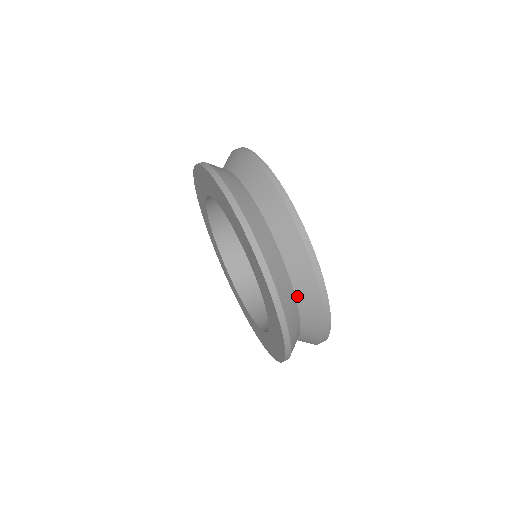
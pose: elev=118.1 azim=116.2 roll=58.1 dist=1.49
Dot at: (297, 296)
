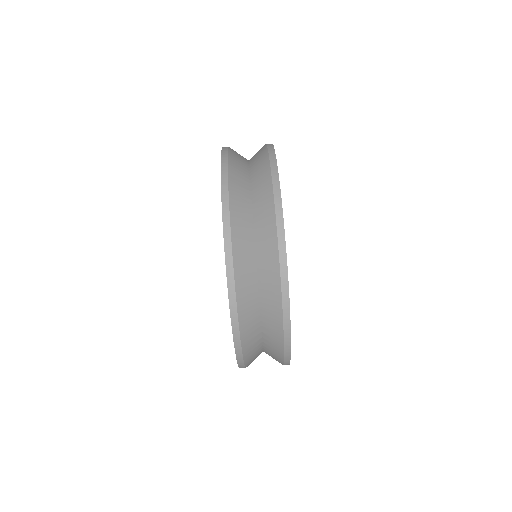
Dot at: occluded
